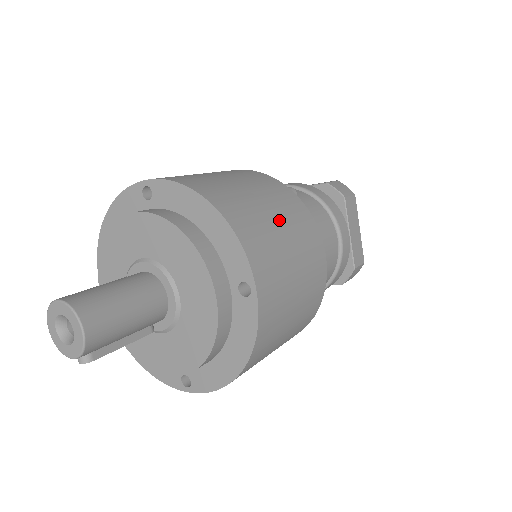
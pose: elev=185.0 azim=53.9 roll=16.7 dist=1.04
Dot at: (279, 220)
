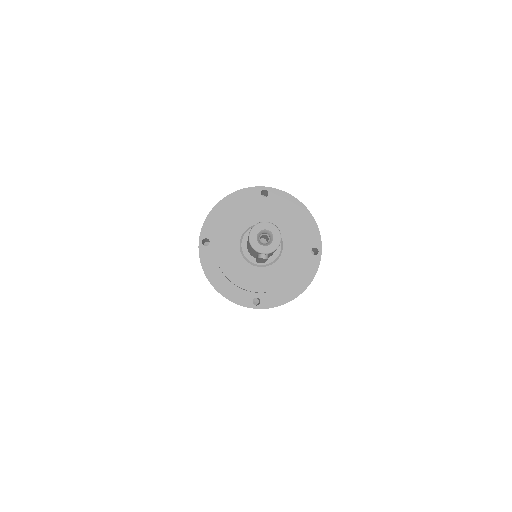
Dot at: occluded
